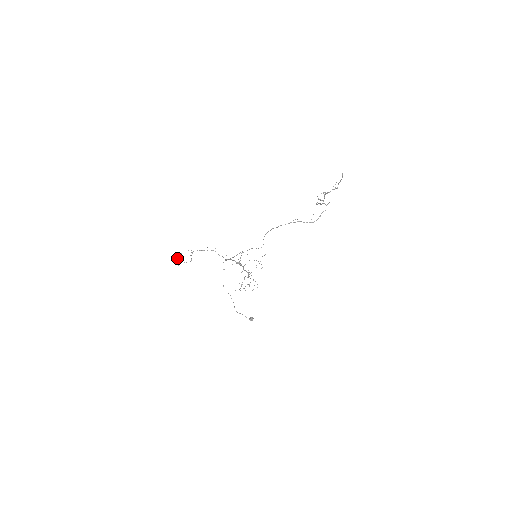
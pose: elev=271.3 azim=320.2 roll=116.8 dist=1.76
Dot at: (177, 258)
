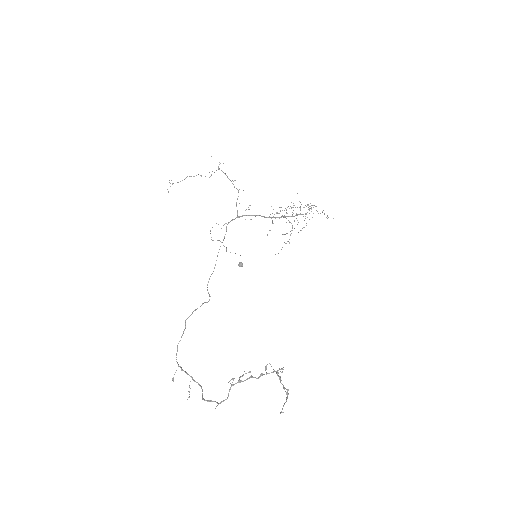
Dot at: occluded
